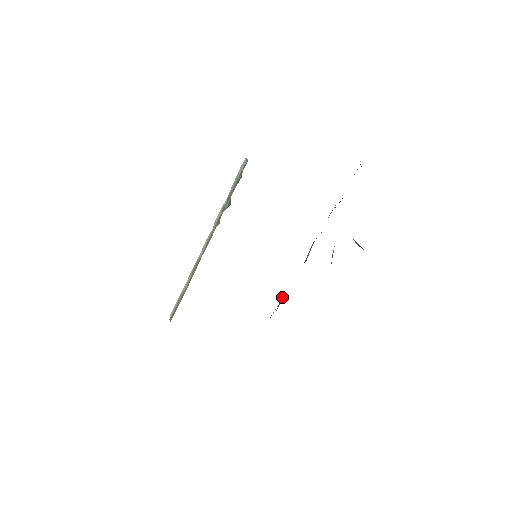
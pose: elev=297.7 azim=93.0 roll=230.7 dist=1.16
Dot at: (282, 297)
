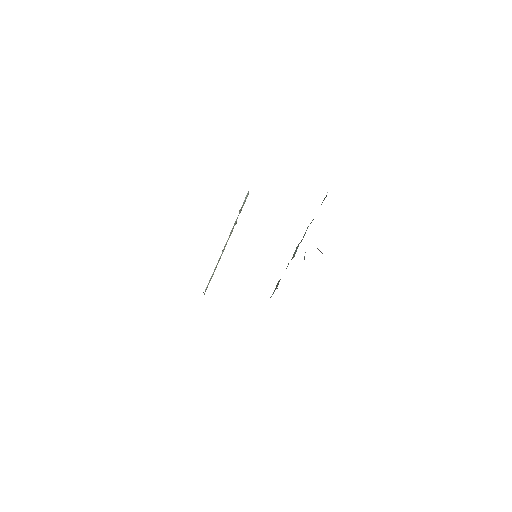
Dot at: occluded
